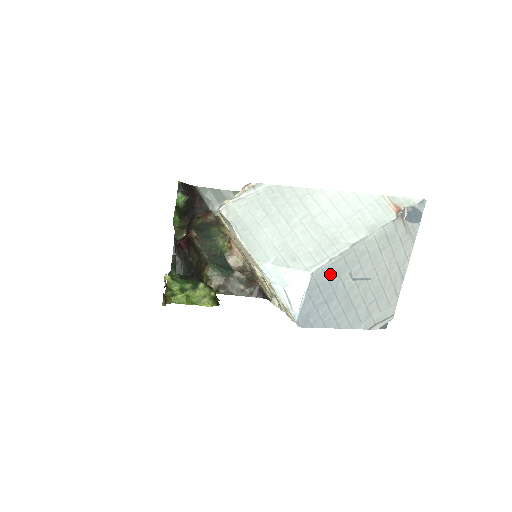
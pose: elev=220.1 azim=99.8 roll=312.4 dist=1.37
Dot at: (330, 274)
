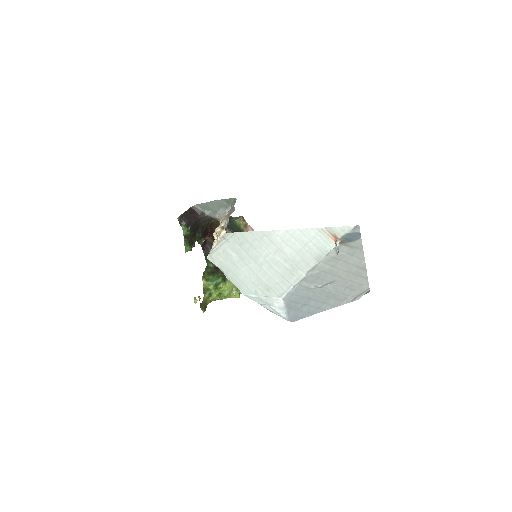
Dot at: (298, 293)
